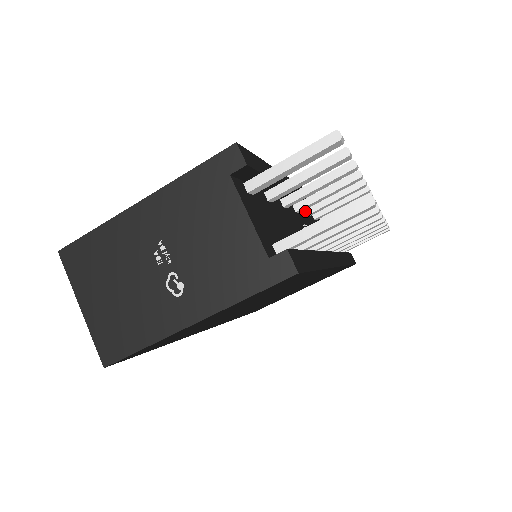
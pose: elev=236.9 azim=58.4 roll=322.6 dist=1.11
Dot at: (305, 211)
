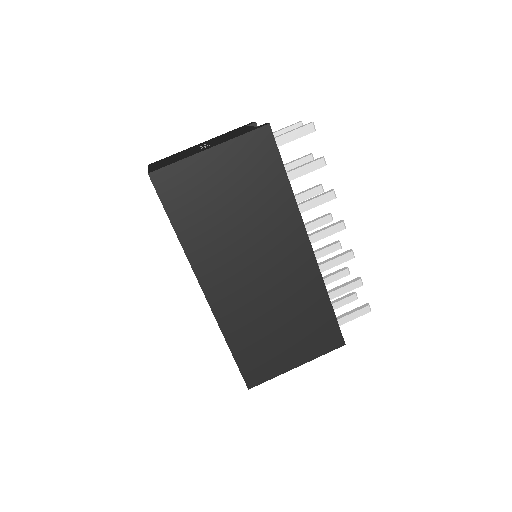
Dot at: occluded
